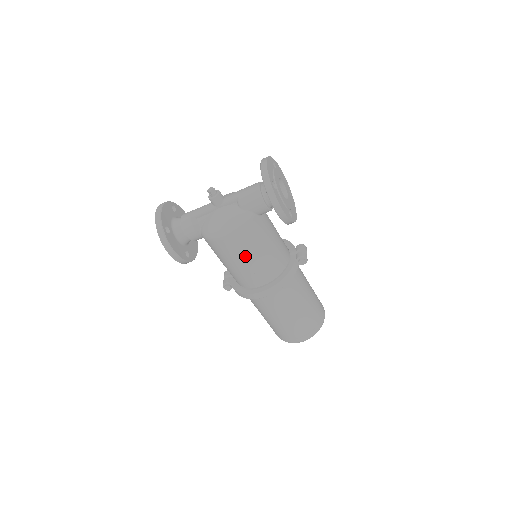
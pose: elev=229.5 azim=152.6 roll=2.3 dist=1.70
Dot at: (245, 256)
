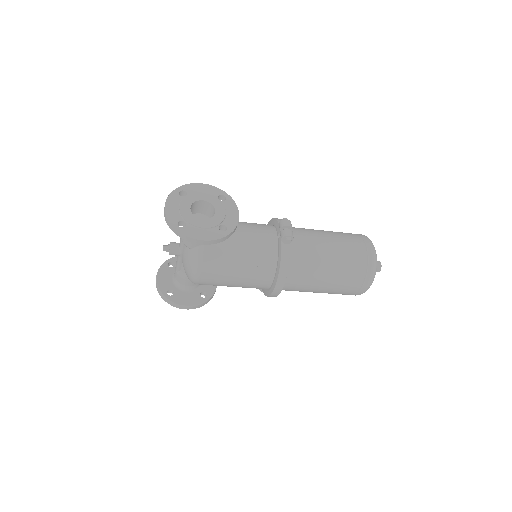
Dot at: (229, 278)
